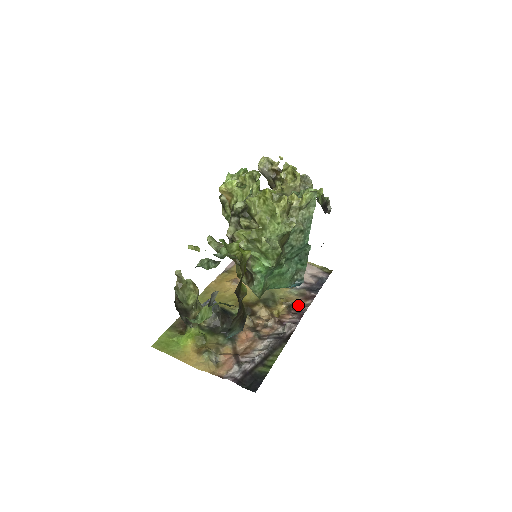
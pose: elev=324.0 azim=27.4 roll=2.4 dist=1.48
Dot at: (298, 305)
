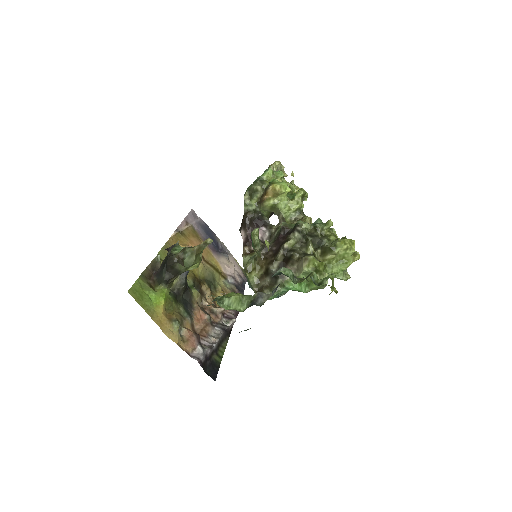
Dot at: occluded
